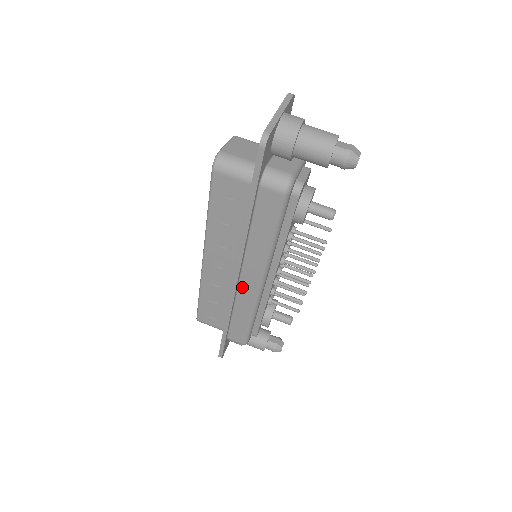
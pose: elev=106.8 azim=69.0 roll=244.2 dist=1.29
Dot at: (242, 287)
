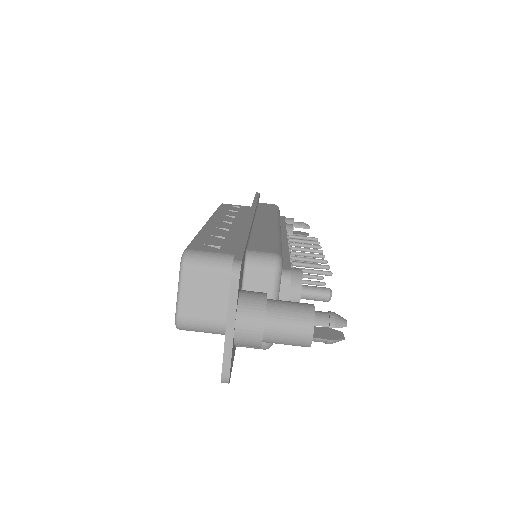
Dot at: occluded
